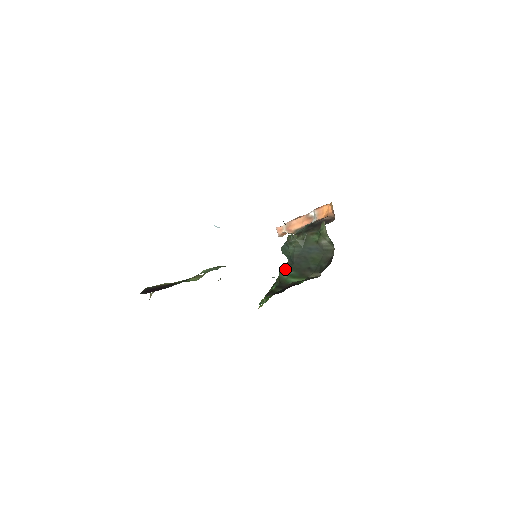
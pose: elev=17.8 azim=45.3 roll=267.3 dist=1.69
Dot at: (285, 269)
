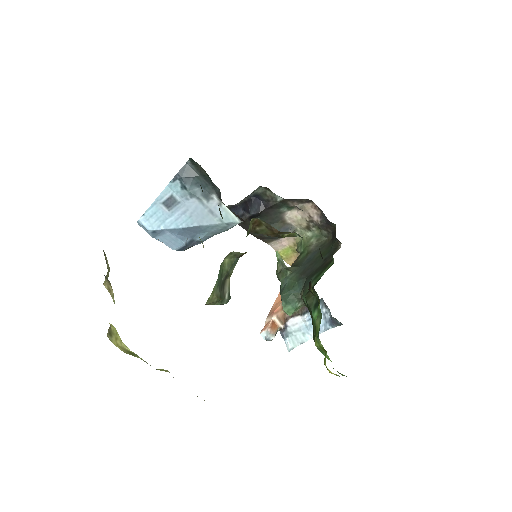
Dot at: (304, 288)
